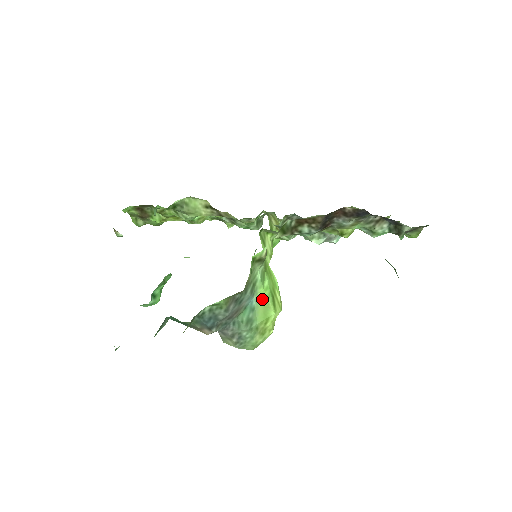
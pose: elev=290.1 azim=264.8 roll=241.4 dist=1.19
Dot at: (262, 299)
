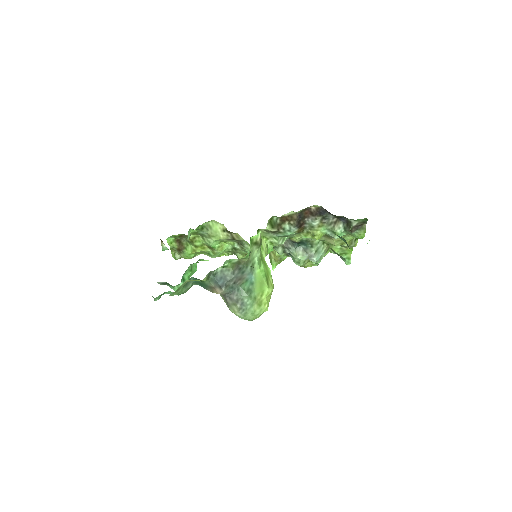
Dot at: (259, 277)
